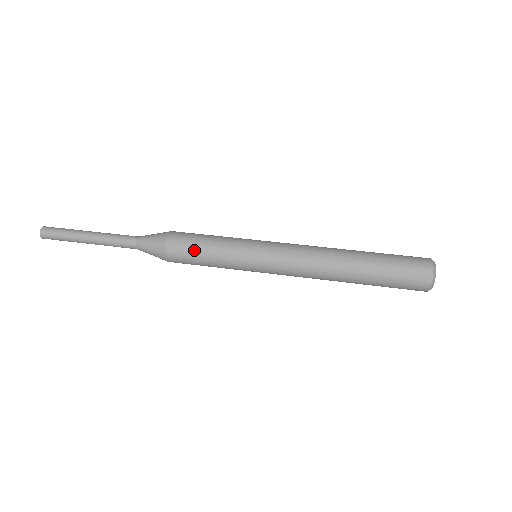
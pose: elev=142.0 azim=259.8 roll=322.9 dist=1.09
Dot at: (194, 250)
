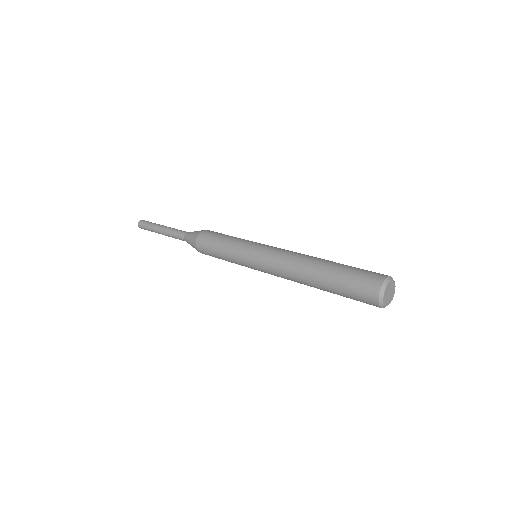
Dot at: (213, 253)
